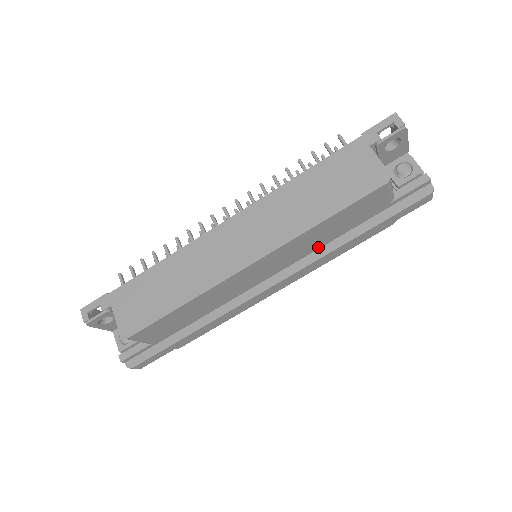
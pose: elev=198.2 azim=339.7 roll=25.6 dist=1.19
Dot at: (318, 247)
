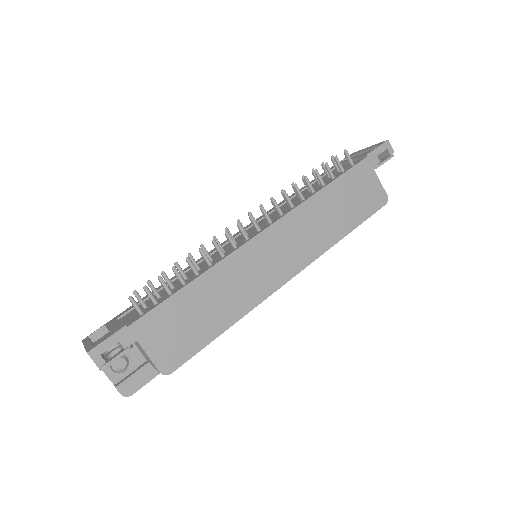
Dot at: occluded
